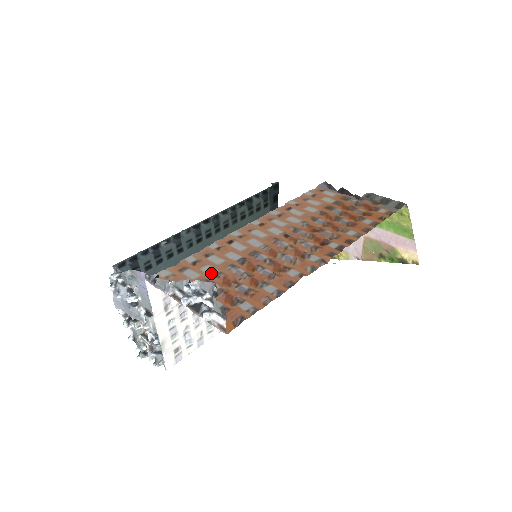
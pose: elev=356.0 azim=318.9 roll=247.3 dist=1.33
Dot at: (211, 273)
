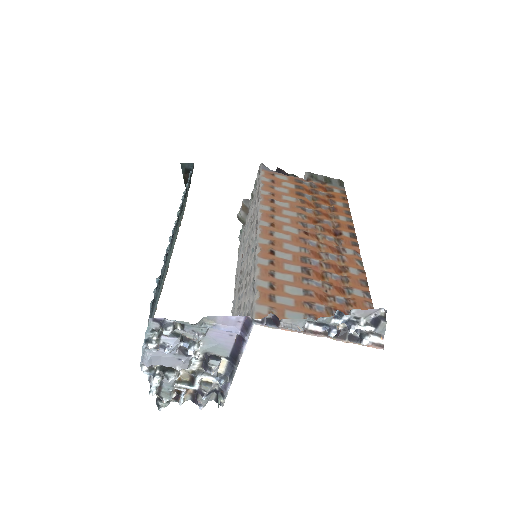
Dot at: (299, 293)
